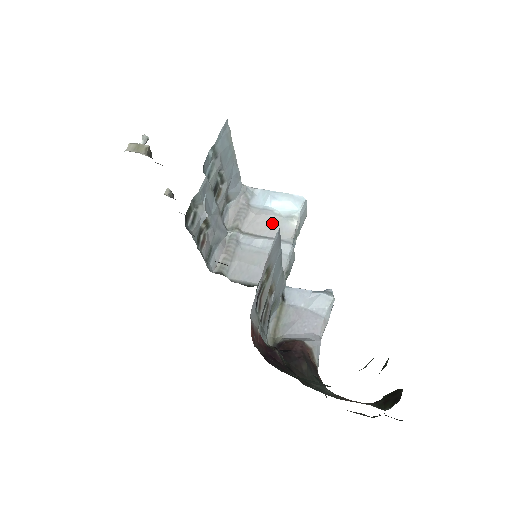
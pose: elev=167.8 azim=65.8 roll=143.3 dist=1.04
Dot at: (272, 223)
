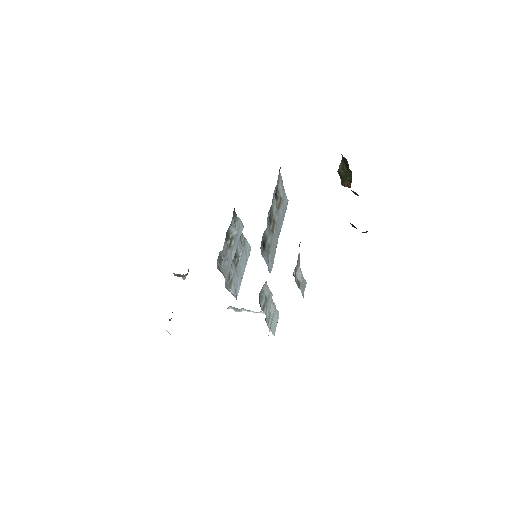
Dot at: occluded
